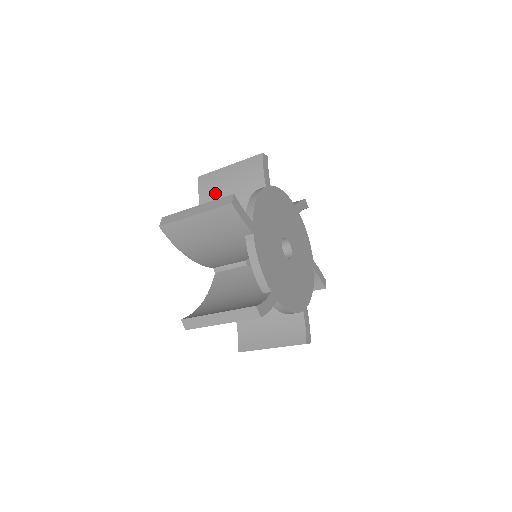
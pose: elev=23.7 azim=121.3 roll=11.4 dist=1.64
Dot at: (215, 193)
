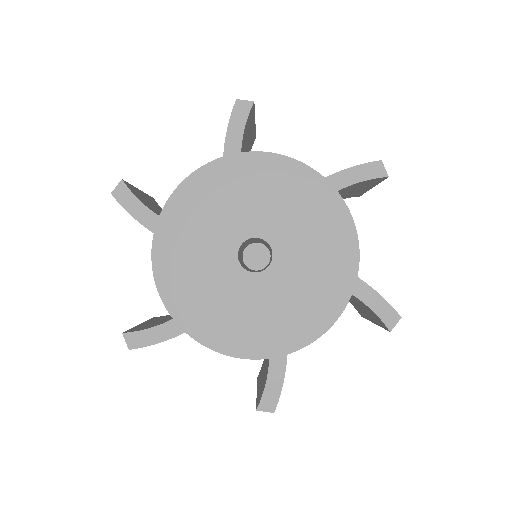
Dot at: occluded
